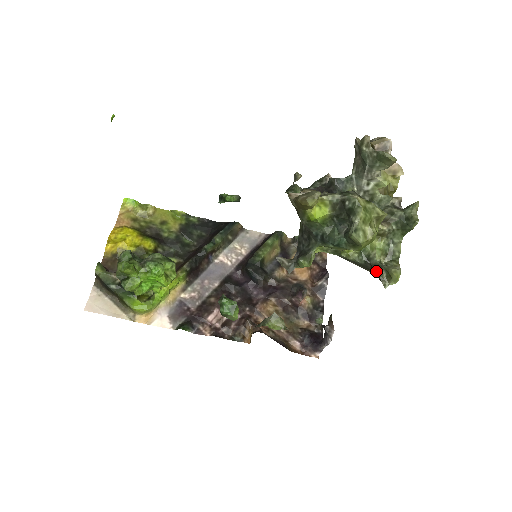
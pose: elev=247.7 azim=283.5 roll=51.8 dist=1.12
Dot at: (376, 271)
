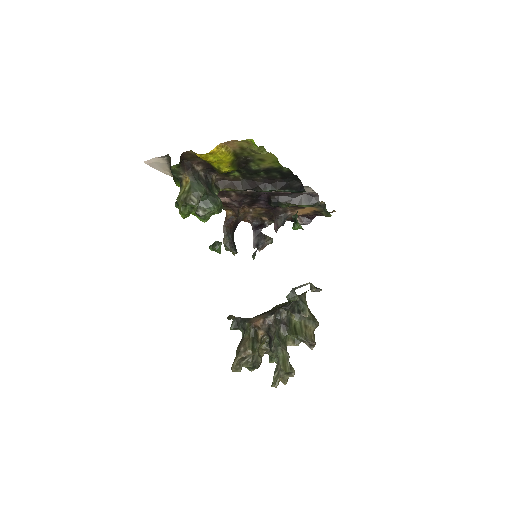
Dot at: occluded
